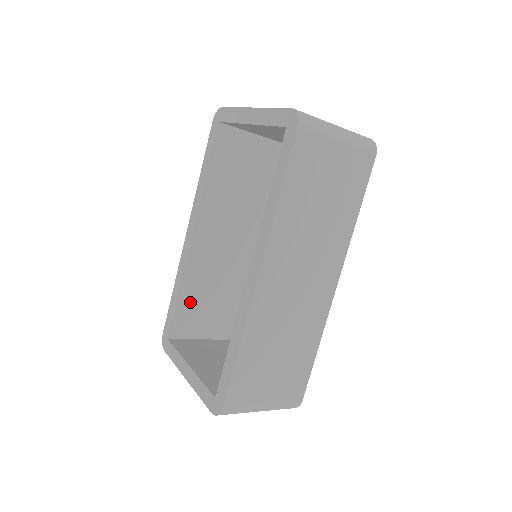
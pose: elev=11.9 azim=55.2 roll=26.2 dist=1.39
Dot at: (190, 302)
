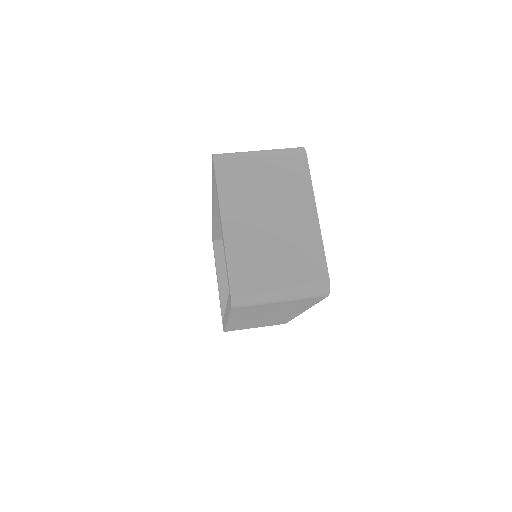
Dot at: occluded
